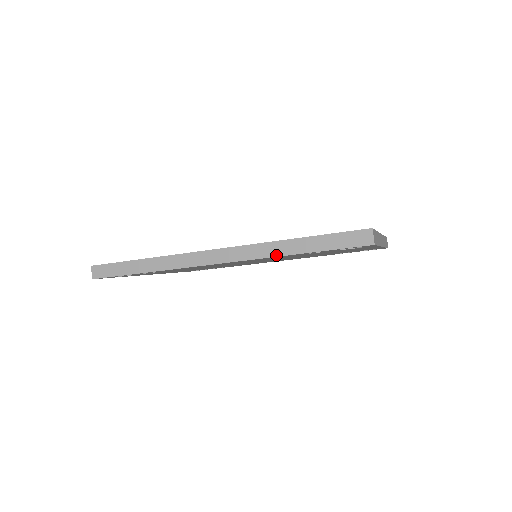
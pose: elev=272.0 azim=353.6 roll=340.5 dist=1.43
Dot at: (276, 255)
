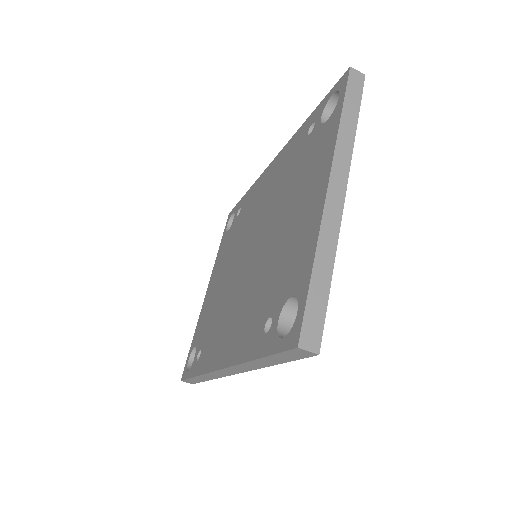
Dot at: (259, 368)
